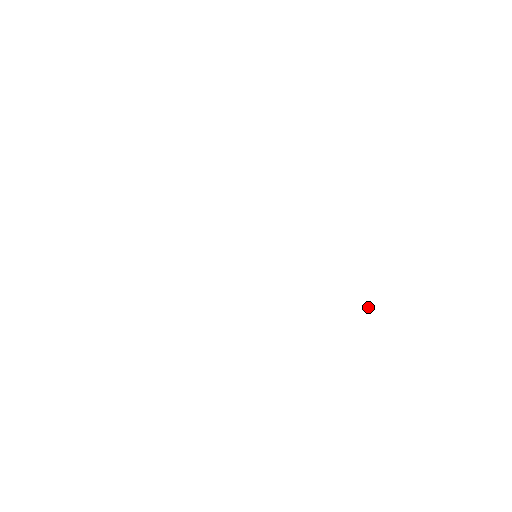
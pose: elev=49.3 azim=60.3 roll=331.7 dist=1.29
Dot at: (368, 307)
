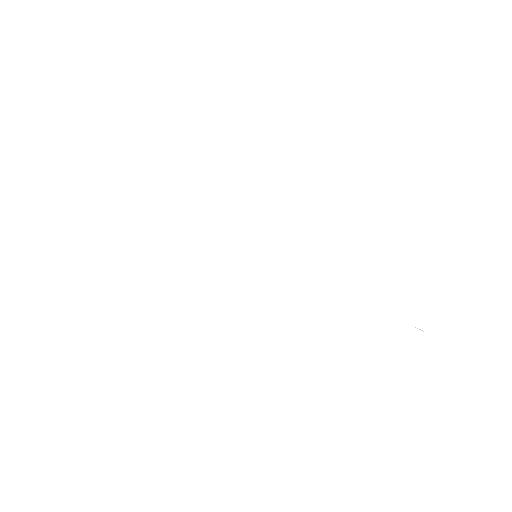
Dot at: occluded
